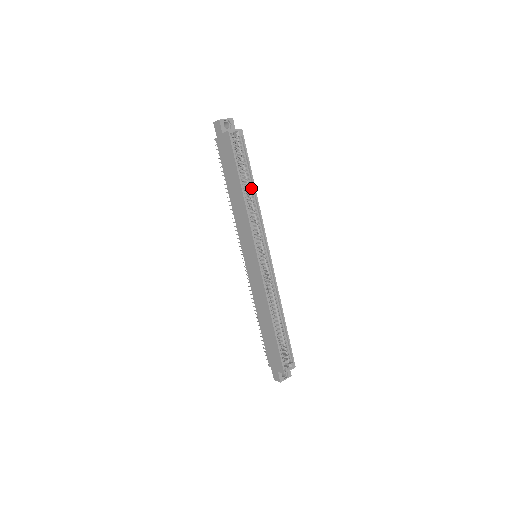
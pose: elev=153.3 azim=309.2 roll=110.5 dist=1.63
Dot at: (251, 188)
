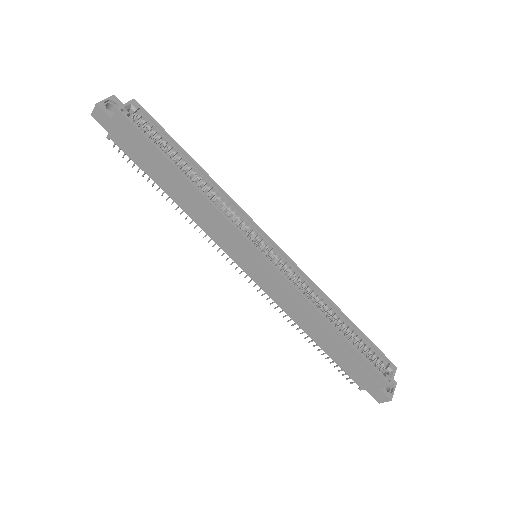
Dot at: (194, 169)
